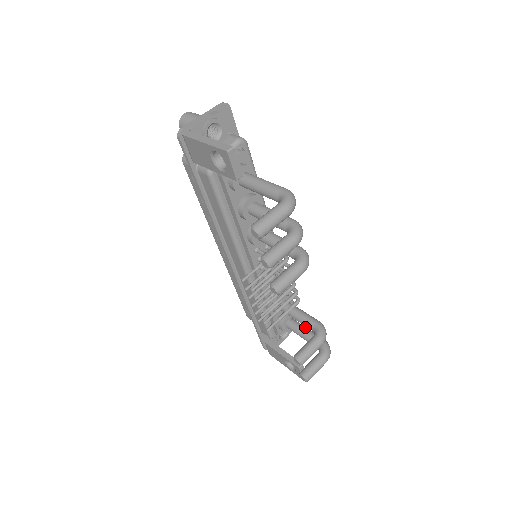
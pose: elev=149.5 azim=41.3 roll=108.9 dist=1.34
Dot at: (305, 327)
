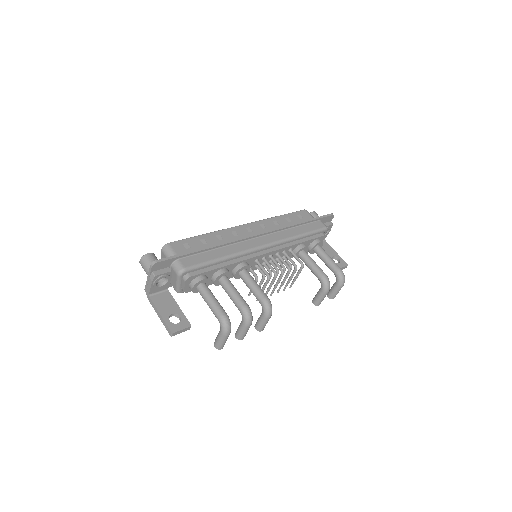
Dot at: (325, 258)
